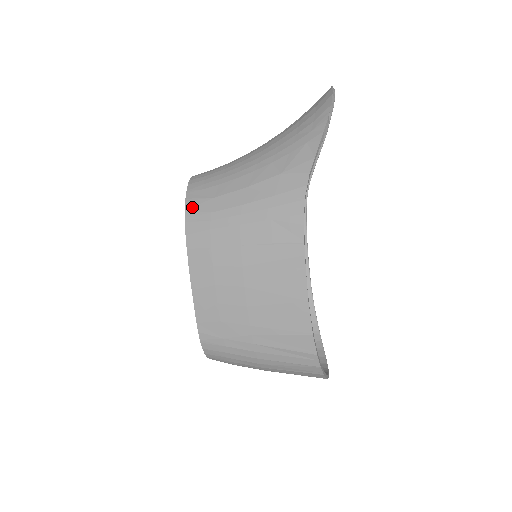
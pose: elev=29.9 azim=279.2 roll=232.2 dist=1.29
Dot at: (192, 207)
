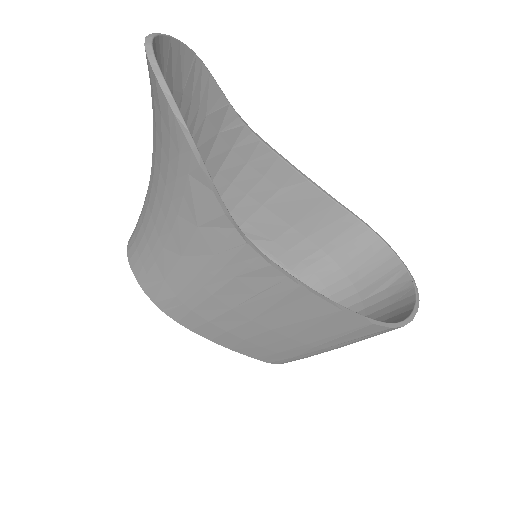
Dot at: (156, 298)
